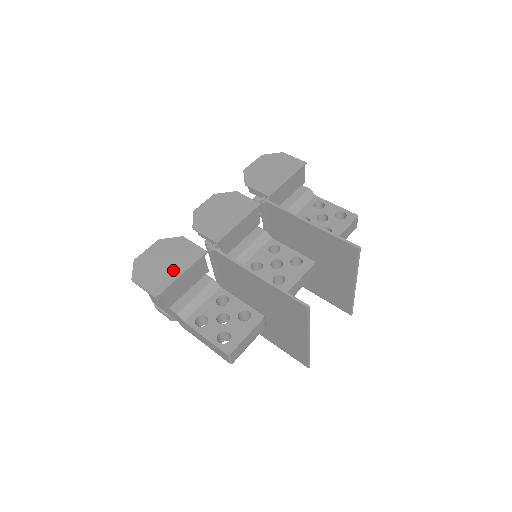
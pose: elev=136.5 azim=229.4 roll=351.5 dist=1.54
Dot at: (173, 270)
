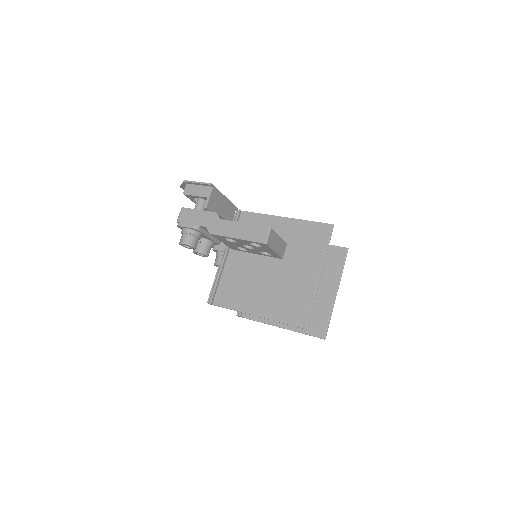
Dot at: occluded
